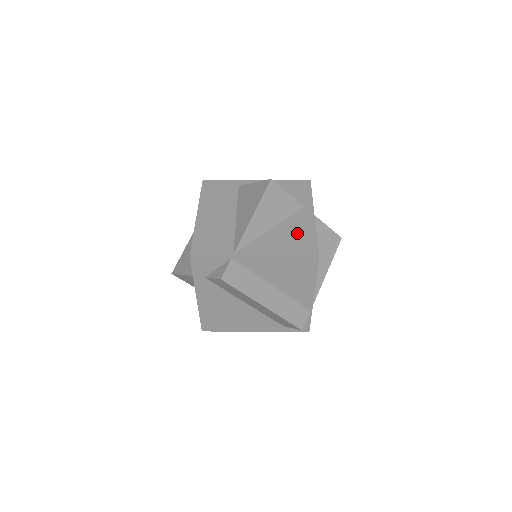
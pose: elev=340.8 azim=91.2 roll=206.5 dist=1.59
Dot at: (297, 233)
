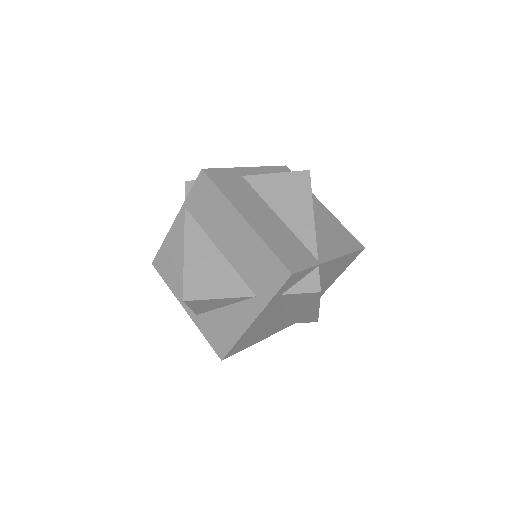
Dot at: (332, 226)
